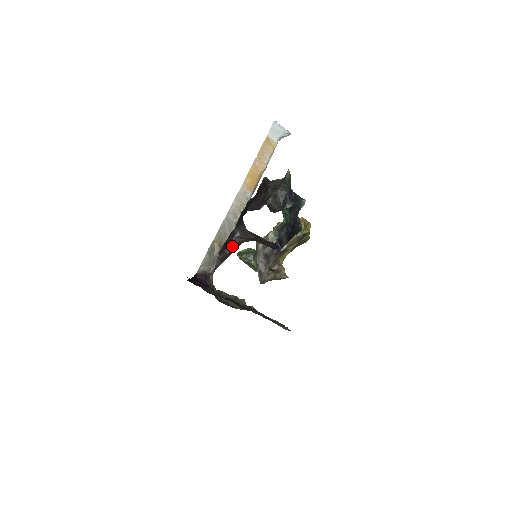
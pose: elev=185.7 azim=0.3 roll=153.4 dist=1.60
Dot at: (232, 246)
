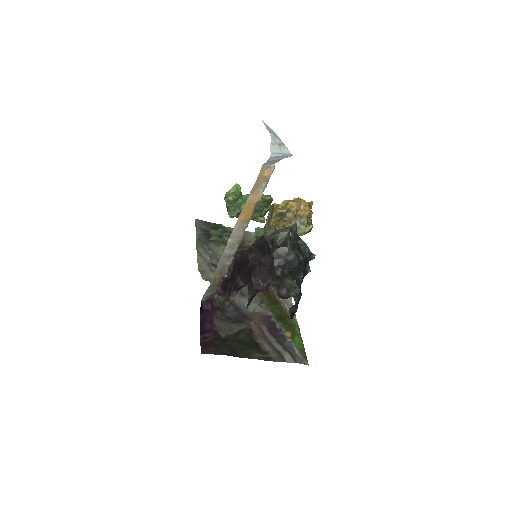
Dot at: (237, 292)
